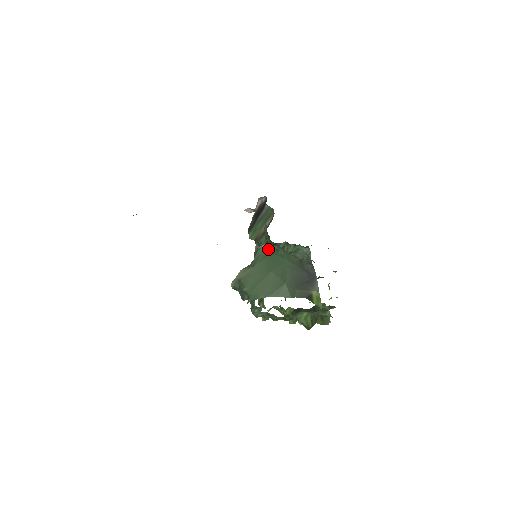
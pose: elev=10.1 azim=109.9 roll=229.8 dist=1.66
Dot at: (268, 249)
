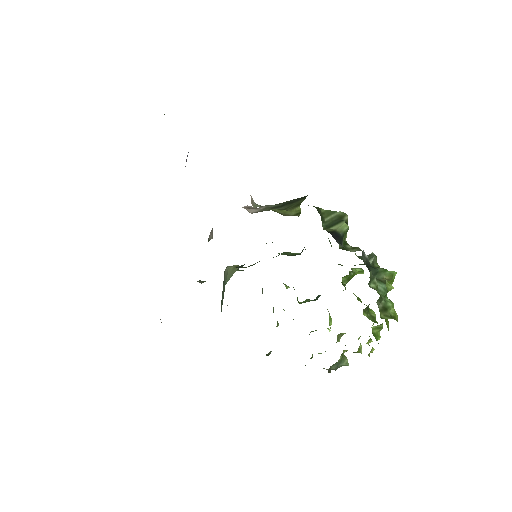
Dot at: occluded
